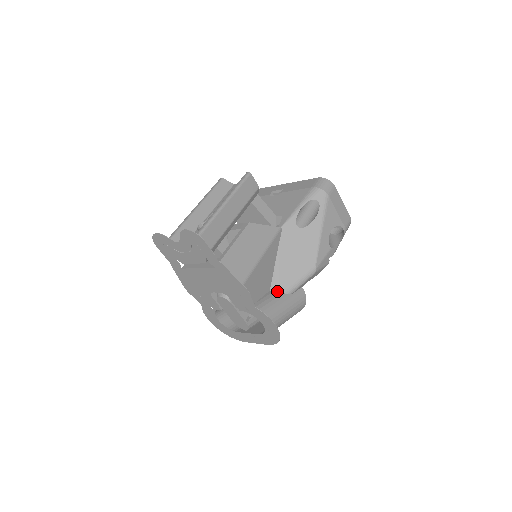
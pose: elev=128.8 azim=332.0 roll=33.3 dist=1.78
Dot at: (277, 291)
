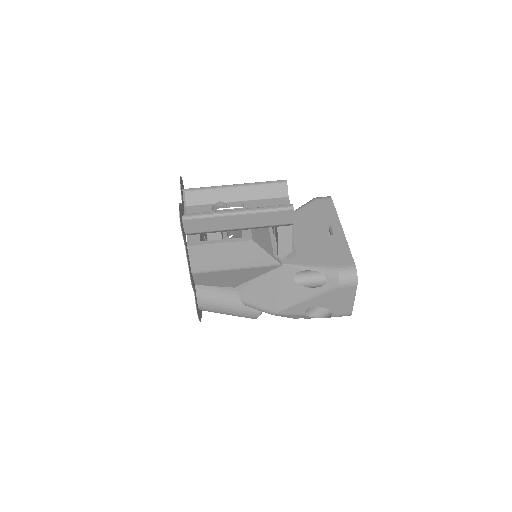
Dot at: (238, 294)
